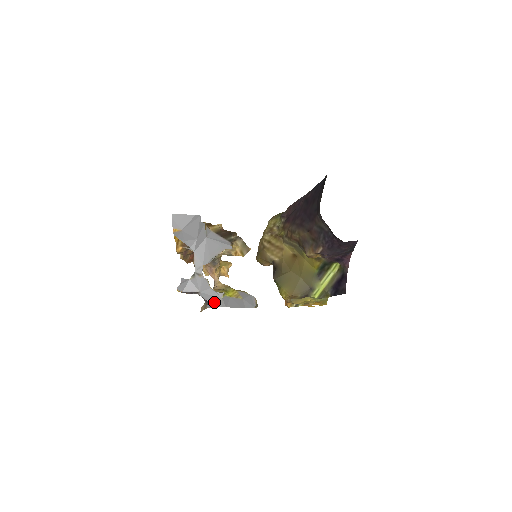
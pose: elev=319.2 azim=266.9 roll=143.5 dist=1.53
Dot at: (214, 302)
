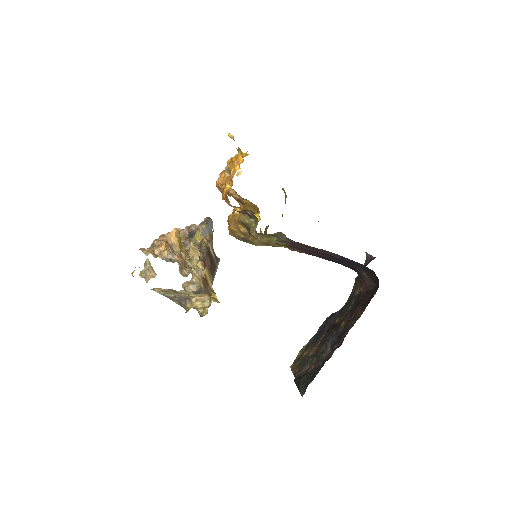
Dot at: occluded
